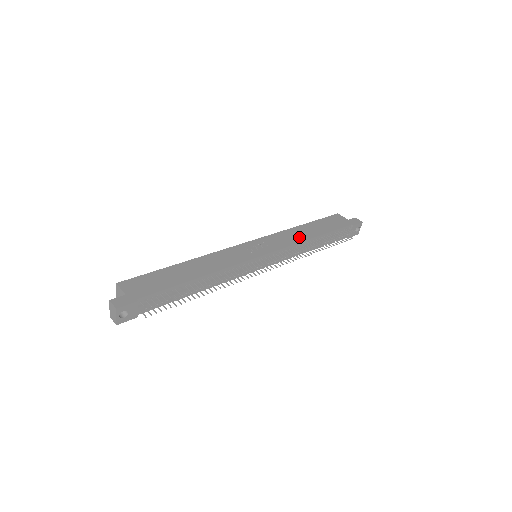
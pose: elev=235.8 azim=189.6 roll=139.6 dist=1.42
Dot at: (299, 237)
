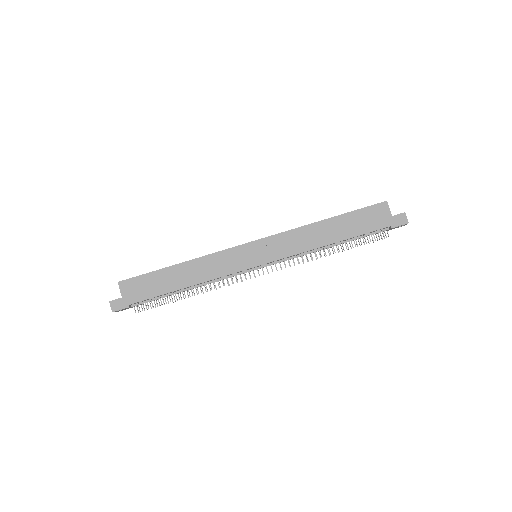
Dot at: (310, 242)
